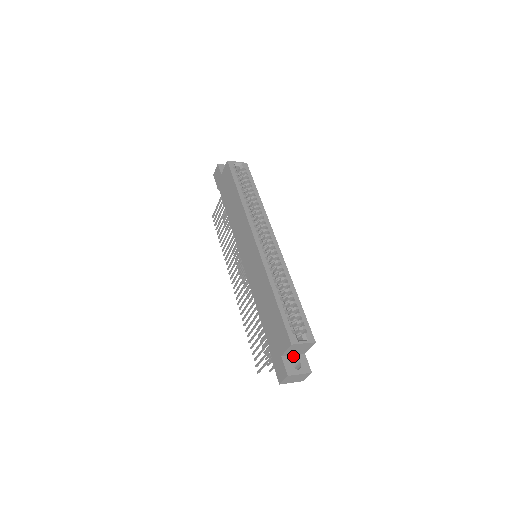
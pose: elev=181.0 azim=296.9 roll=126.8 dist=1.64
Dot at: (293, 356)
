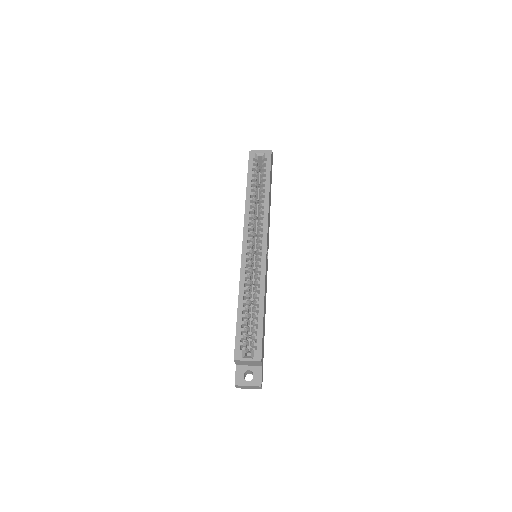
Dot at: (248, 367)
